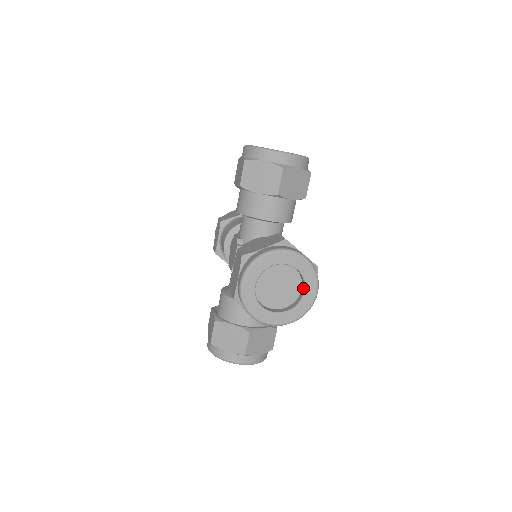
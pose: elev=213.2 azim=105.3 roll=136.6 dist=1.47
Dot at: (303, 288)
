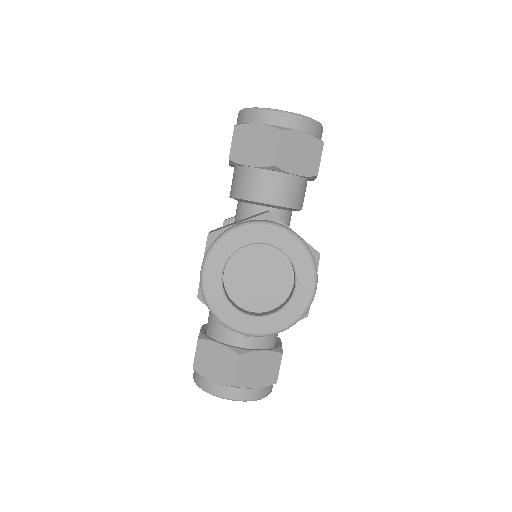
Dot at: (294, 281)
